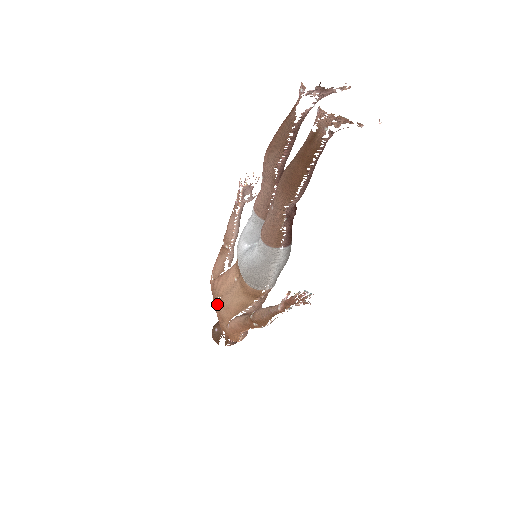
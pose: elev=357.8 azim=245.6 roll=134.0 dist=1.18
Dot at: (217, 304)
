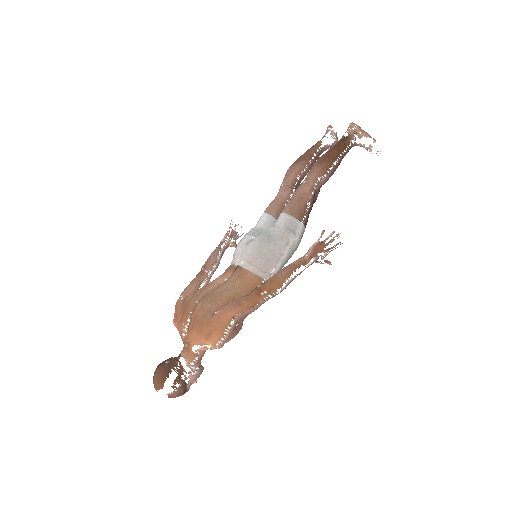
Dot at: (191, 311)
